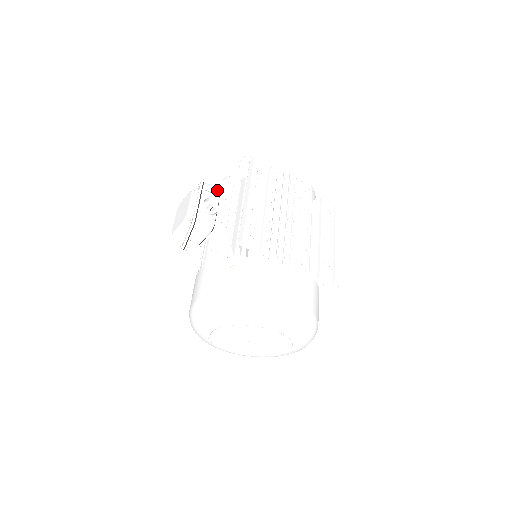
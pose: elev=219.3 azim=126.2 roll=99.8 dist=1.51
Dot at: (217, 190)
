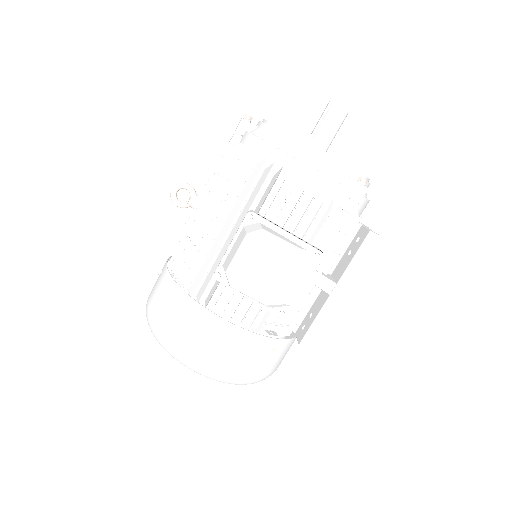
Dot at: (301, 203)
